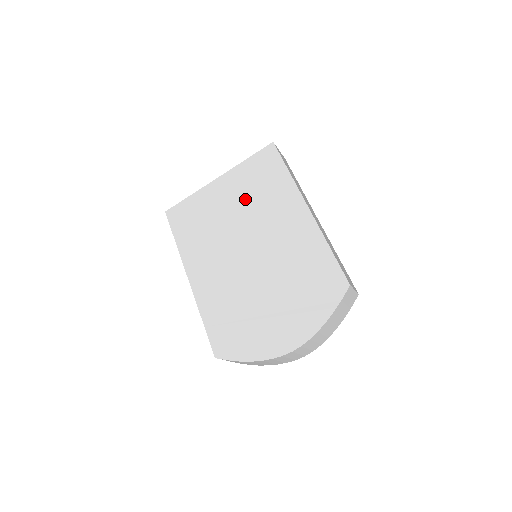
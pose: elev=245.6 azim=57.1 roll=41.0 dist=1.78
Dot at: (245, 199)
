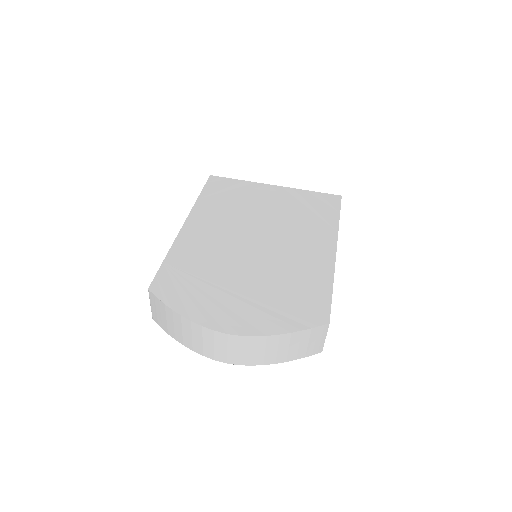
Dot at: (286, 210)
